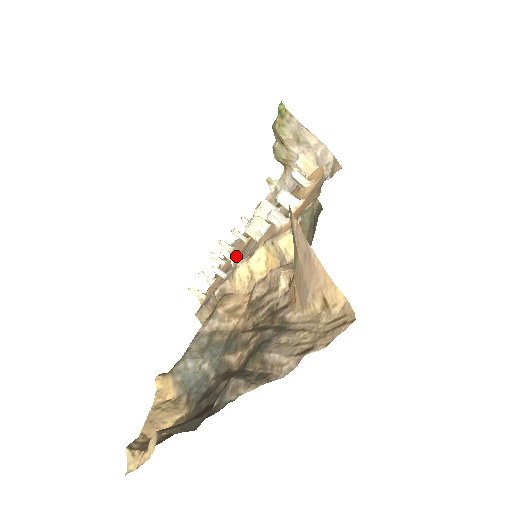
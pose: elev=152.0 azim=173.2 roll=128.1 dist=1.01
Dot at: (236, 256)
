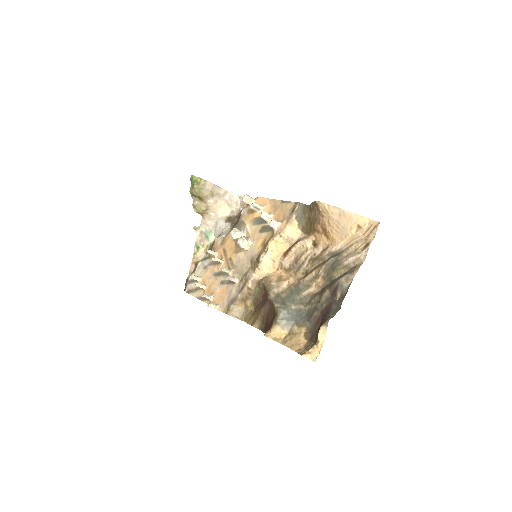
Dot at: (220, 274)
